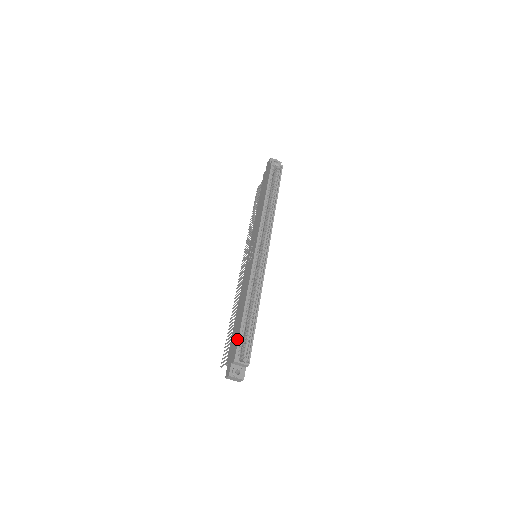
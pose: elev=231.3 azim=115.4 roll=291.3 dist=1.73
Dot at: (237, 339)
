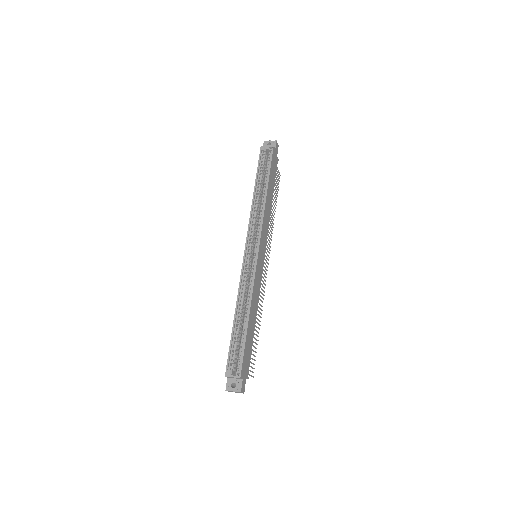
Dot at: (229, 352)
